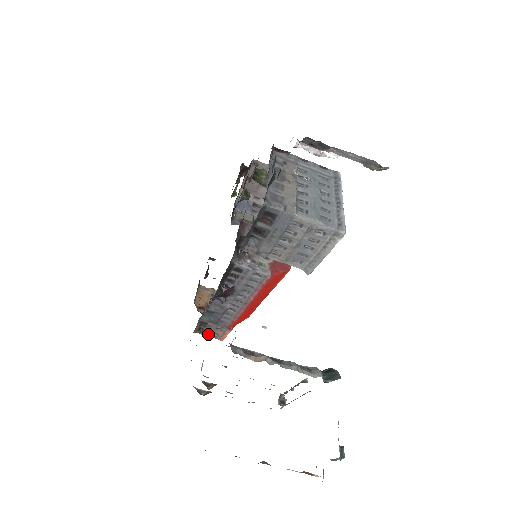
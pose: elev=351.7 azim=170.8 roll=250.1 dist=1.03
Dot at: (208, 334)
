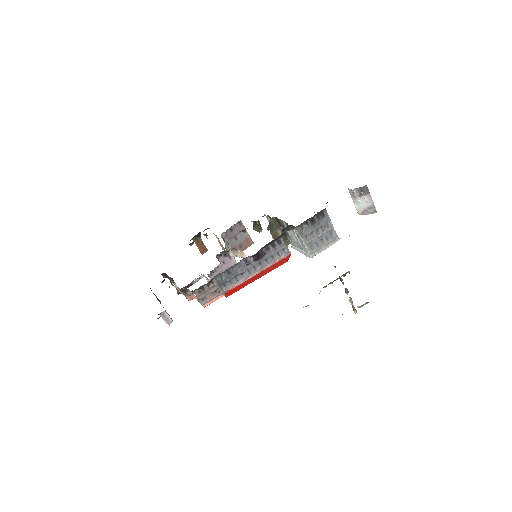
Dot at: (201, 296)
